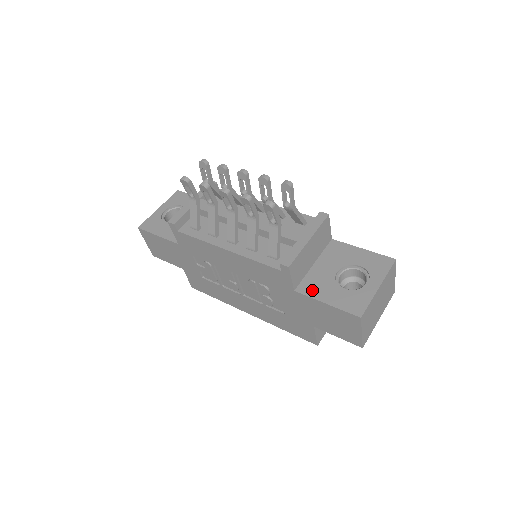
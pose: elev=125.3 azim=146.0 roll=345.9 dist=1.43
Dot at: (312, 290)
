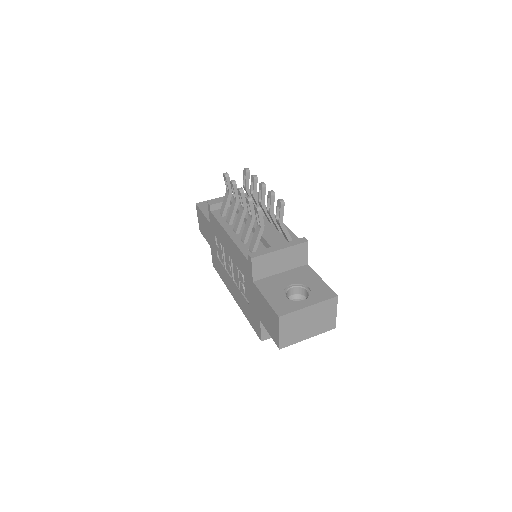
Dot at: (264, 287)
